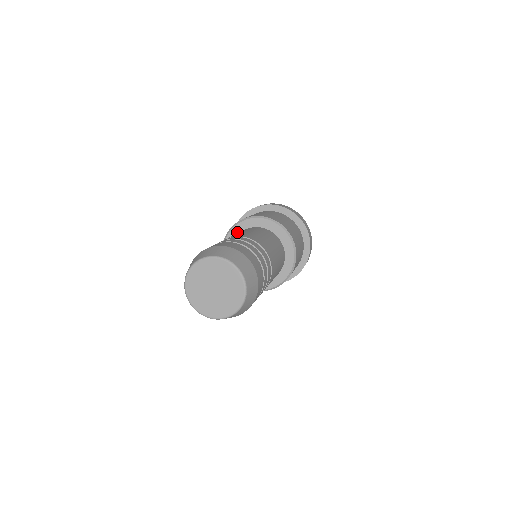
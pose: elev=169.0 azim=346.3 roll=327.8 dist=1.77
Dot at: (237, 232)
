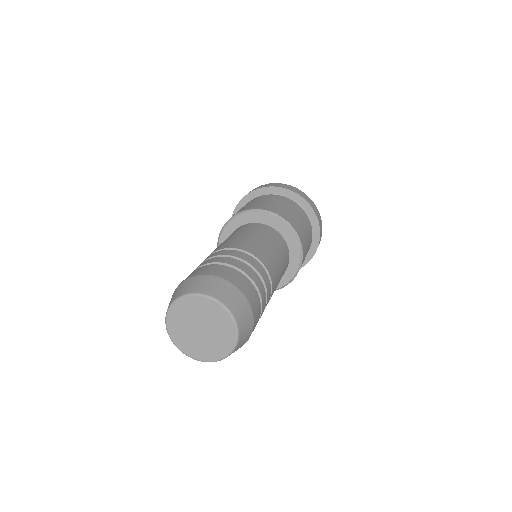
Dot at: (234, 226)
